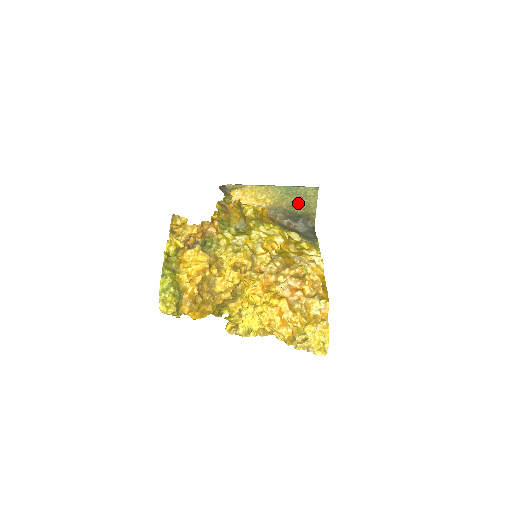
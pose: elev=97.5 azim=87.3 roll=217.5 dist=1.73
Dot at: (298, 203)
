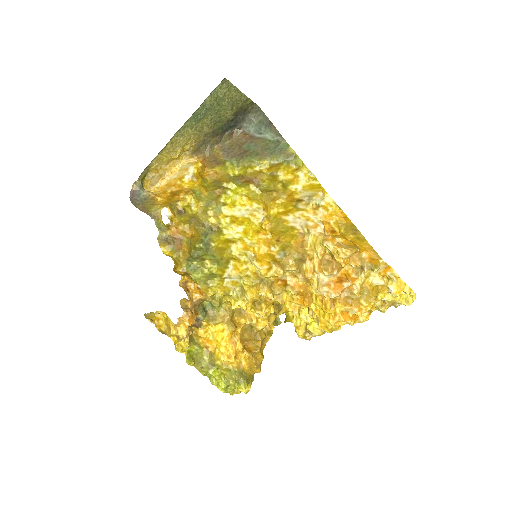
Dot at: (219, 113)
